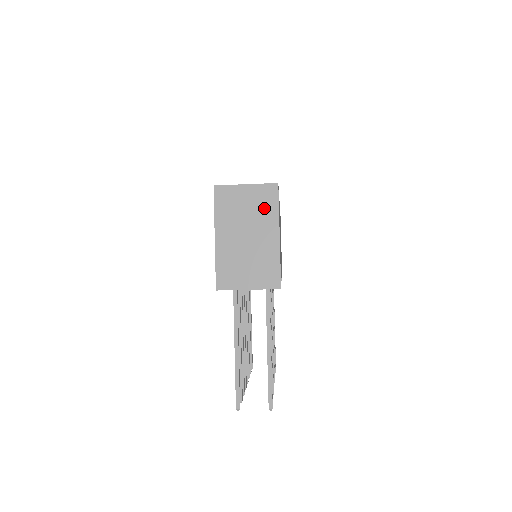
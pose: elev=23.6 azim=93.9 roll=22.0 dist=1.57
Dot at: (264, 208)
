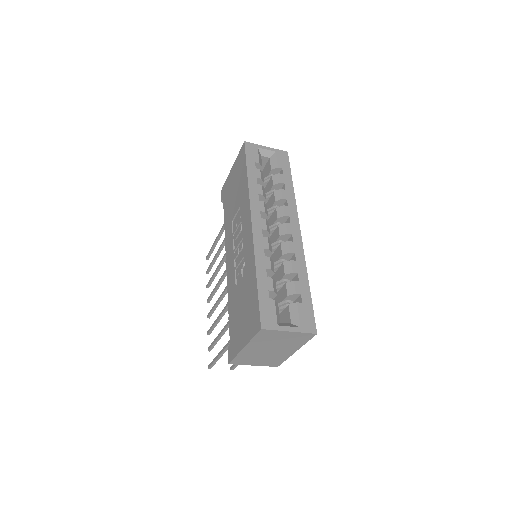
Dot at: (295, 342)
